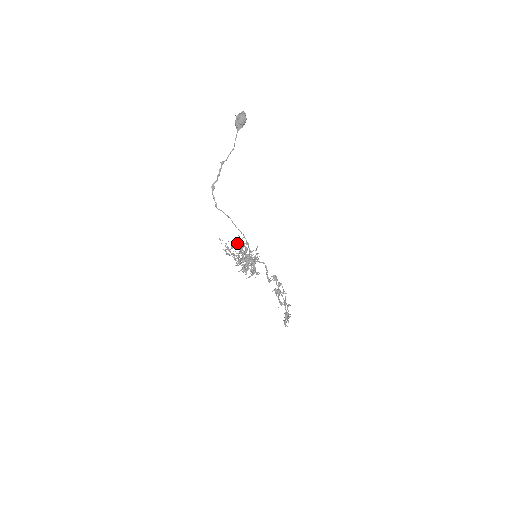
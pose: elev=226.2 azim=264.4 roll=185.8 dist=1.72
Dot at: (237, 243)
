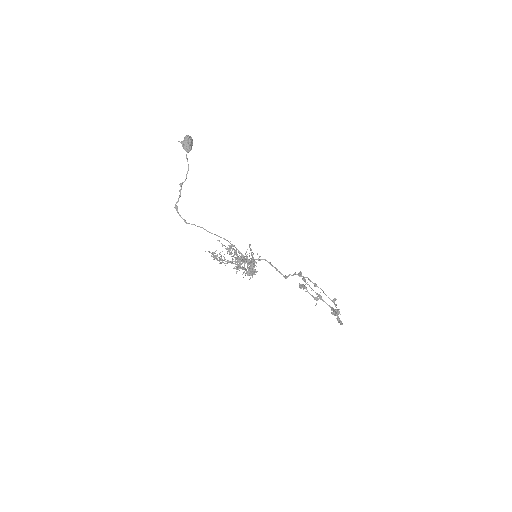
Dot at: (228, 250)
